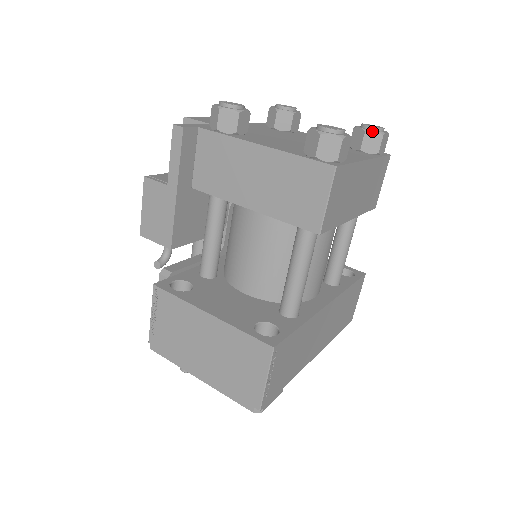
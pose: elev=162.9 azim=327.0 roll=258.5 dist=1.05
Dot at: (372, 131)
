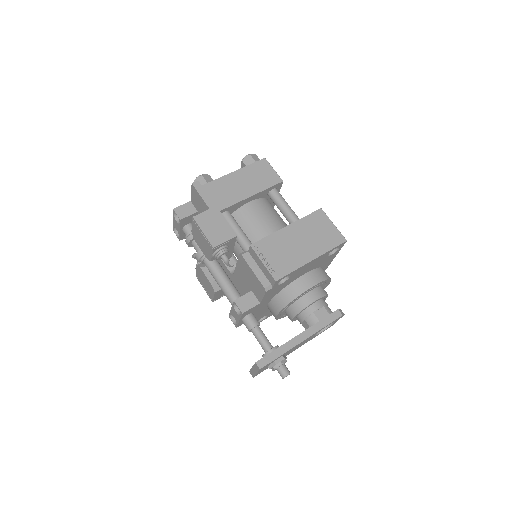
Dot at: occluded
